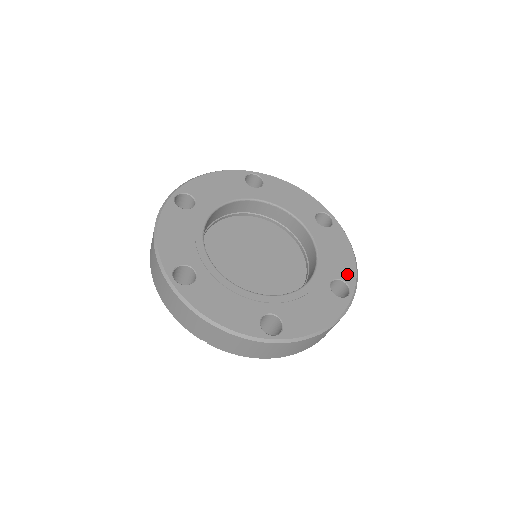
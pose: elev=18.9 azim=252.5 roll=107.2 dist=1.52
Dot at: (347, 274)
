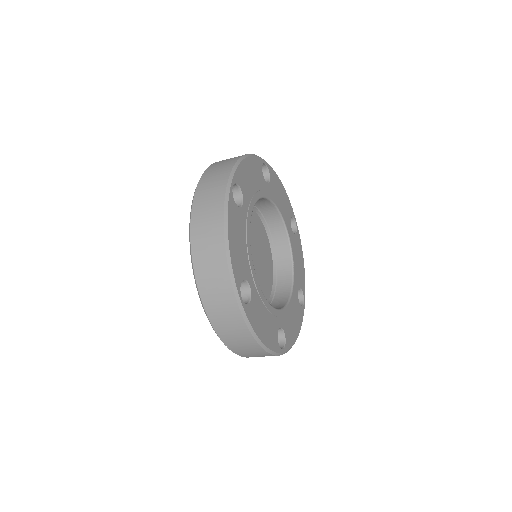
Dot at: (303, 283)
